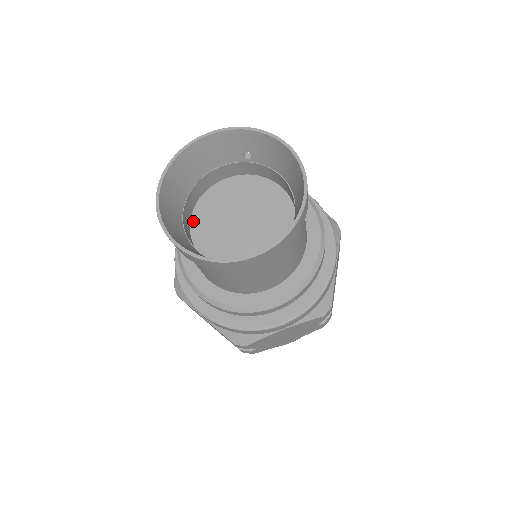
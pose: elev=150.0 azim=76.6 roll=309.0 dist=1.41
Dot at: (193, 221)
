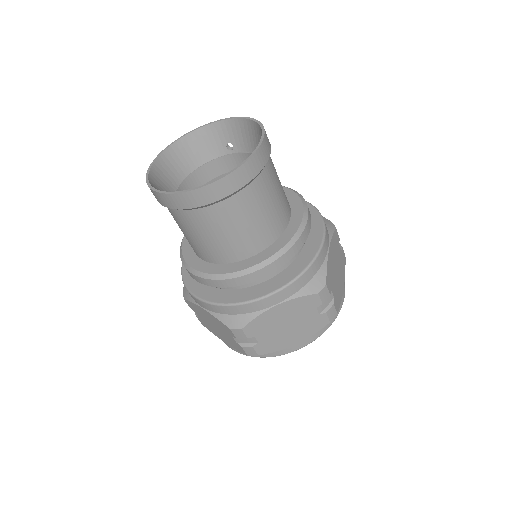
Dot at: occluded
